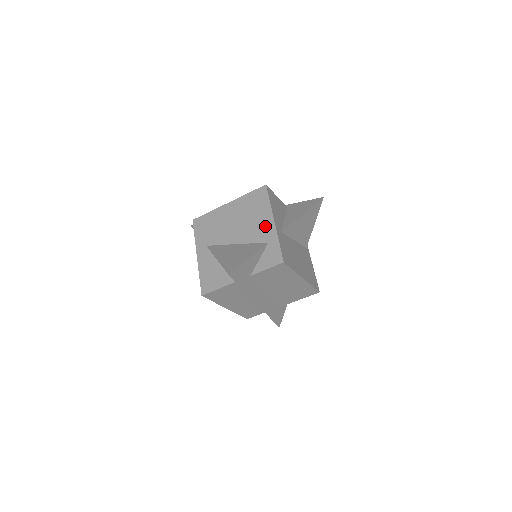
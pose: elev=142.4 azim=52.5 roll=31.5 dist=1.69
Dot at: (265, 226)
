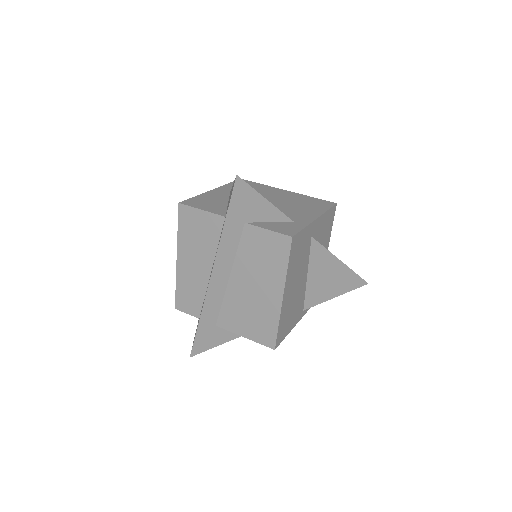
Dot at: (304, 214)
